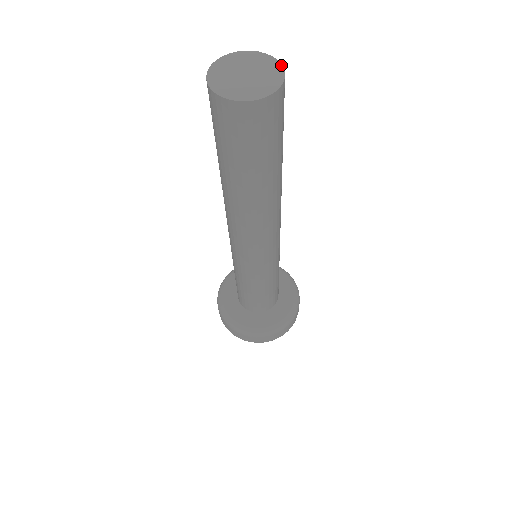
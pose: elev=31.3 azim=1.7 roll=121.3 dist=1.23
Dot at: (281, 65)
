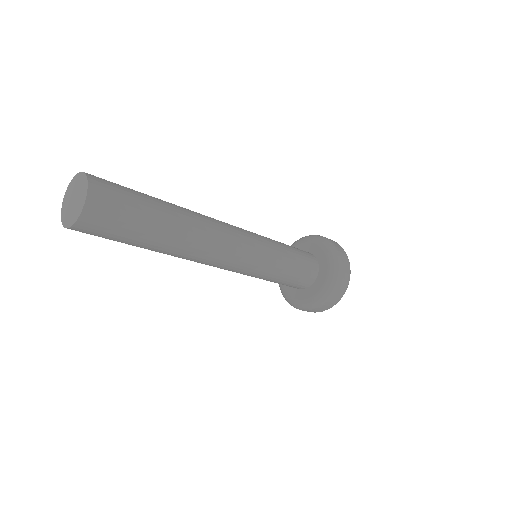
Dot at: (86, 176)
